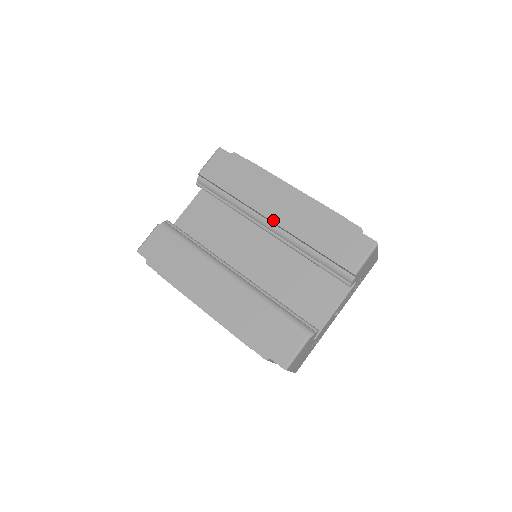
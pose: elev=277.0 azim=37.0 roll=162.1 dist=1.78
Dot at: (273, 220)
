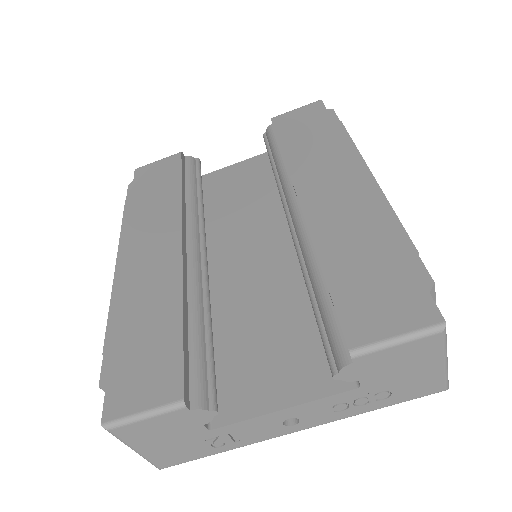
Dot at: (302, 202)
